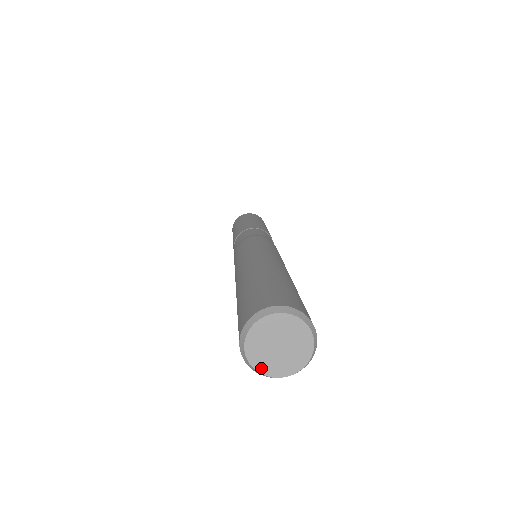
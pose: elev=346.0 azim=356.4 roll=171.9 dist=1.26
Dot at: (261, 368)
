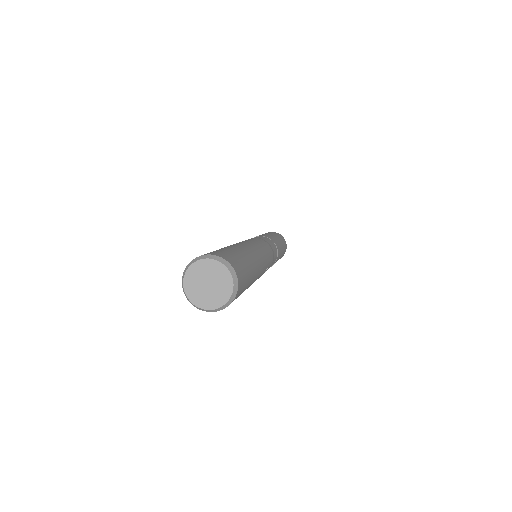
Dot at: (214, 306)
